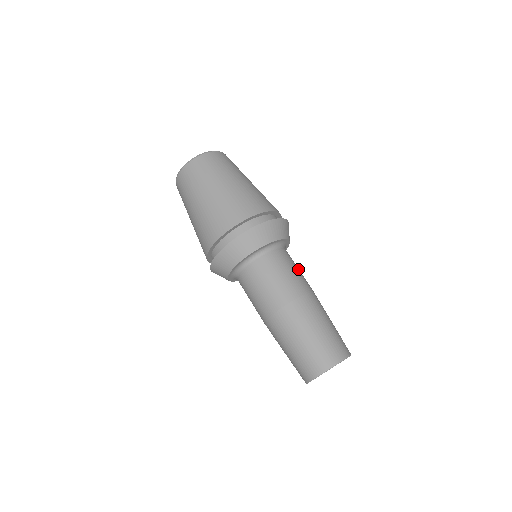
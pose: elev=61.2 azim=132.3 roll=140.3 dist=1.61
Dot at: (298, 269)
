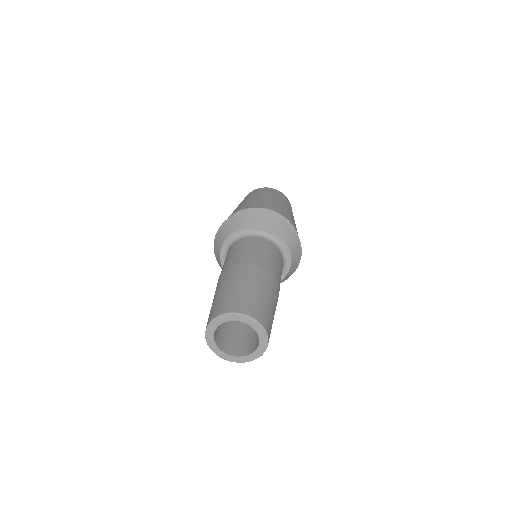
Dot at: (274, 259)
